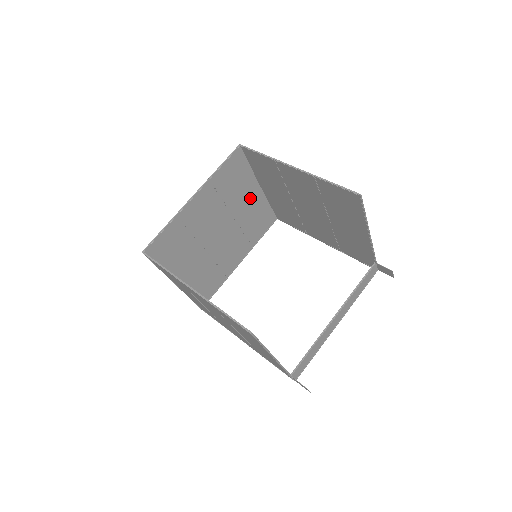
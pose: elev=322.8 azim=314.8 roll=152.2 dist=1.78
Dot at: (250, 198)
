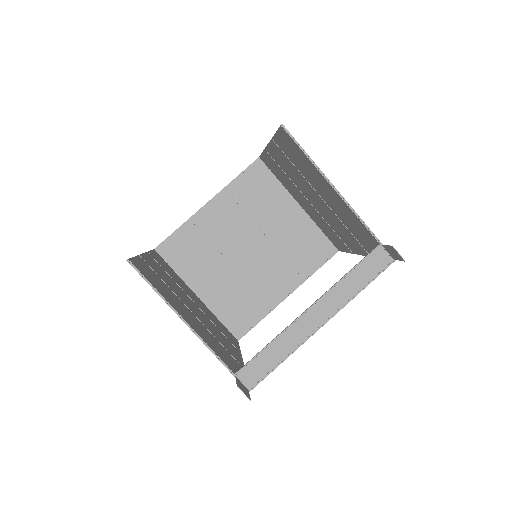
Dot at: (287, 217)
